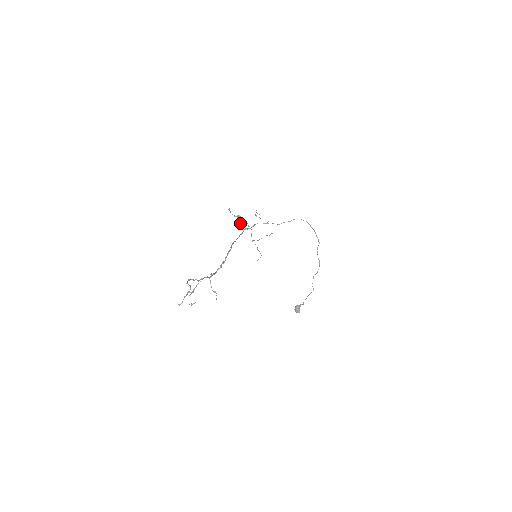
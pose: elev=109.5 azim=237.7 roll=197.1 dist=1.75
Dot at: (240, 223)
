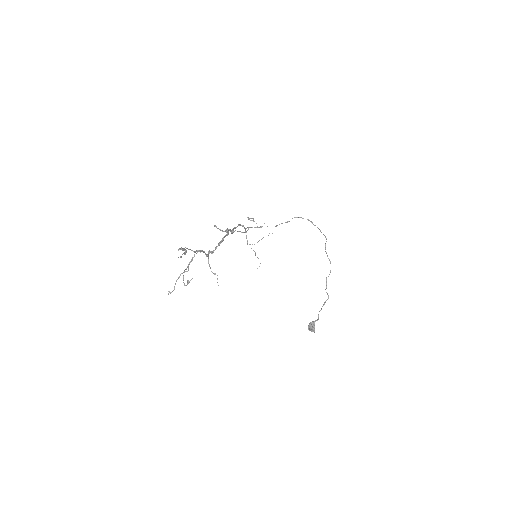
Dot at: (231, 233)
